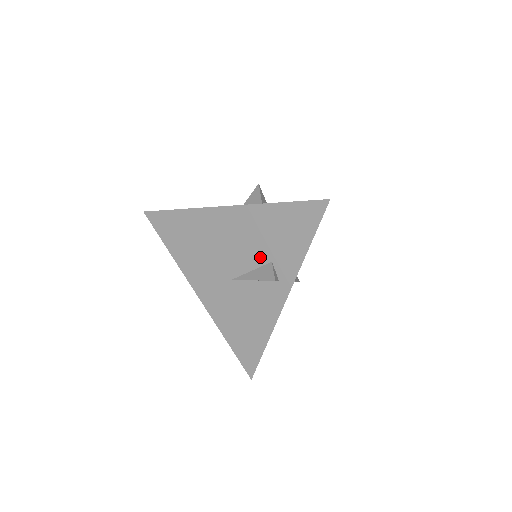
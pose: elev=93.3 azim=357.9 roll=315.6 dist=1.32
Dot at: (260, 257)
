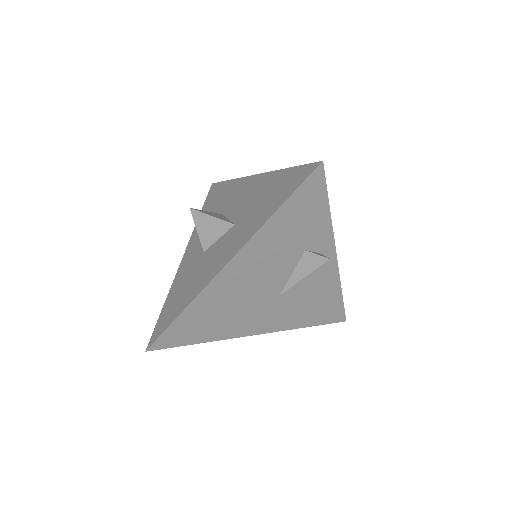
Dot at: (292, 258)
